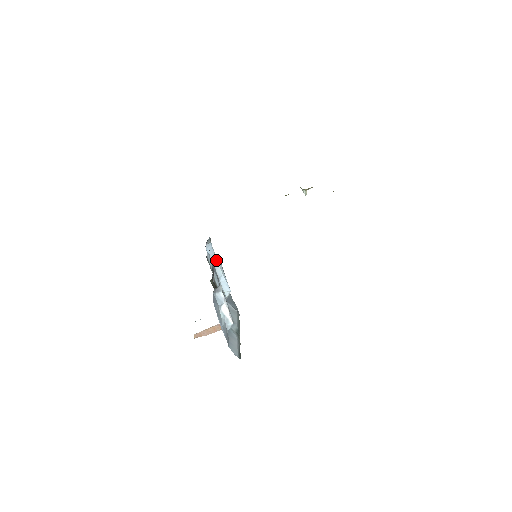
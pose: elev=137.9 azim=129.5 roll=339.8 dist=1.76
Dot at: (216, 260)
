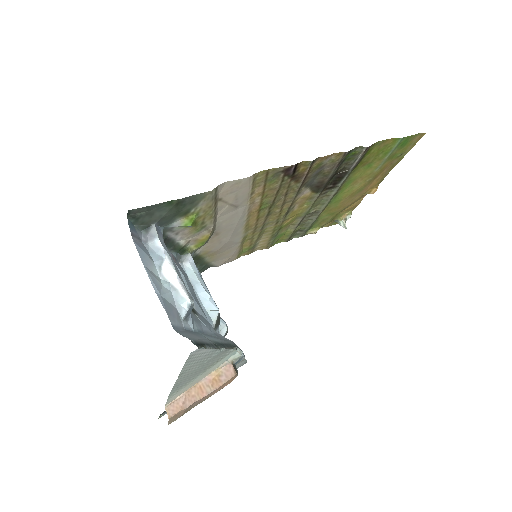
Dot at: (185, 259)
